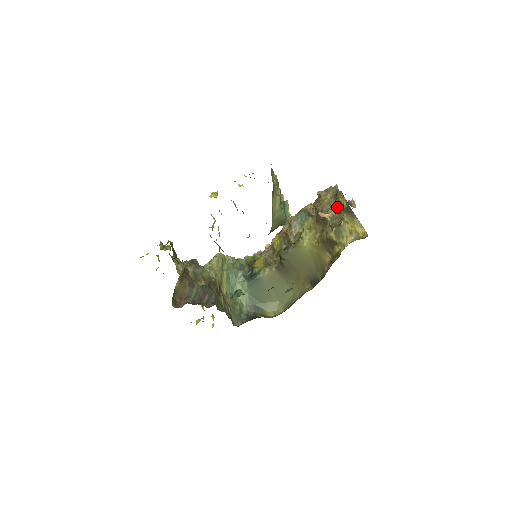
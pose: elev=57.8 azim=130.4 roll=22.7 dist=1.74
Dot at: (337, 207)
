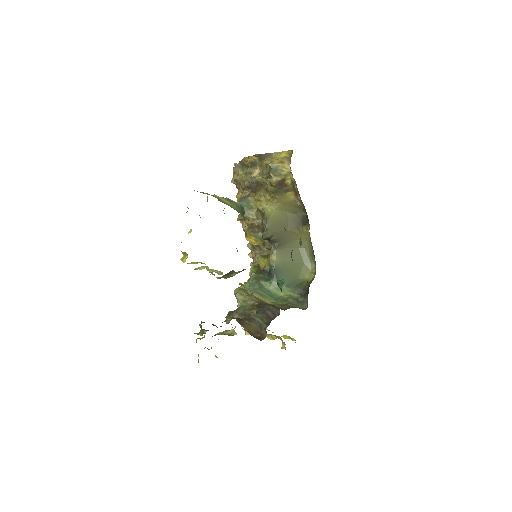
Dot at: (254, 167)
